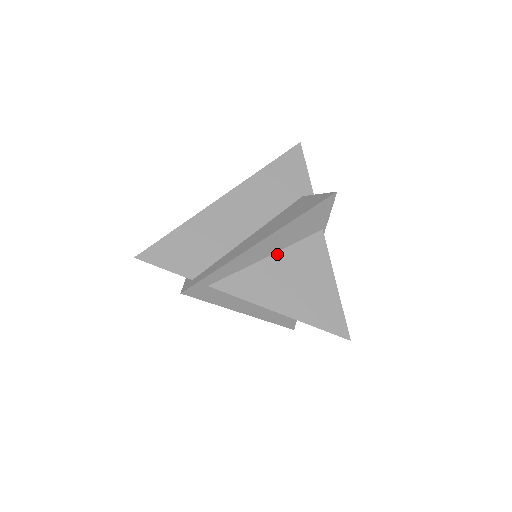
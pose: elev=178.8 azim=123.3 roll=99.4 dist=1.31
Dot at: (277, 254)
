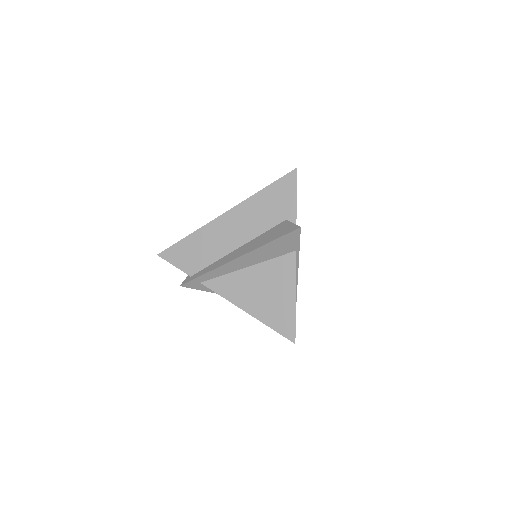
Dot at: (254, 266)
